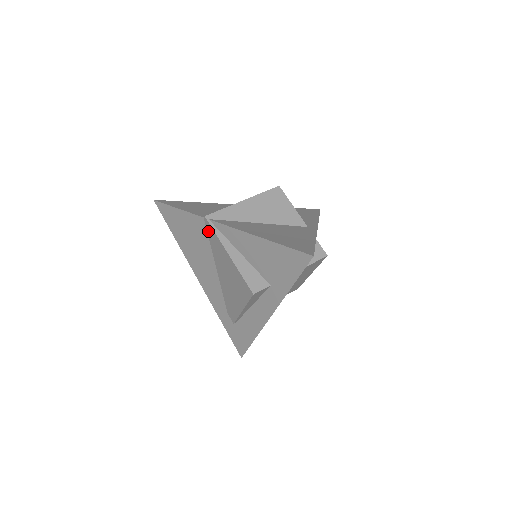
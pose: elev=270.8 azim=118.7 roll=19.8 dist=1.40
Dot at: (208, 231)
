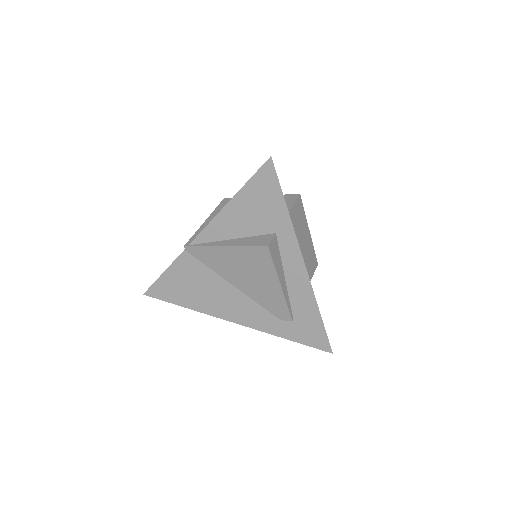
Dot at: (197, 257)
